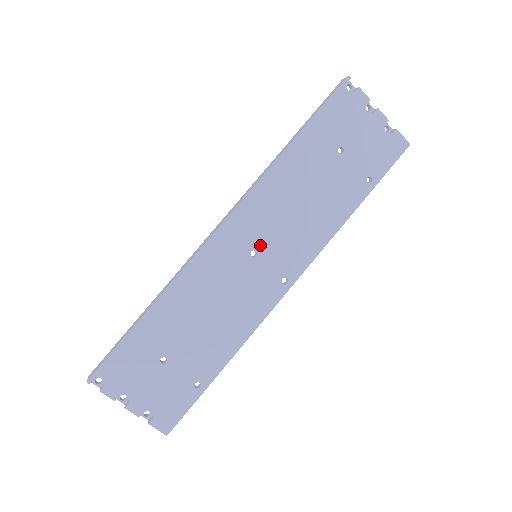
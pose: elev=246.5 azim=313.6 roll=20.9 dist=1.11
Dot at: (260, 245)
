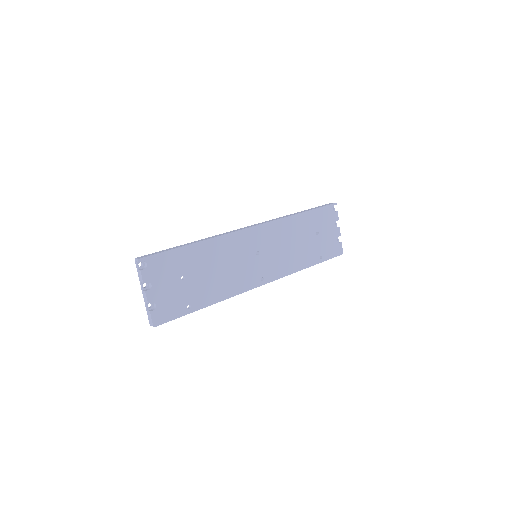
Dot at: (263, 251)
